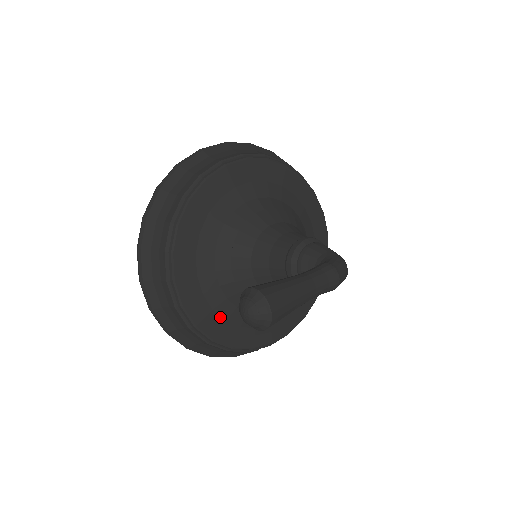
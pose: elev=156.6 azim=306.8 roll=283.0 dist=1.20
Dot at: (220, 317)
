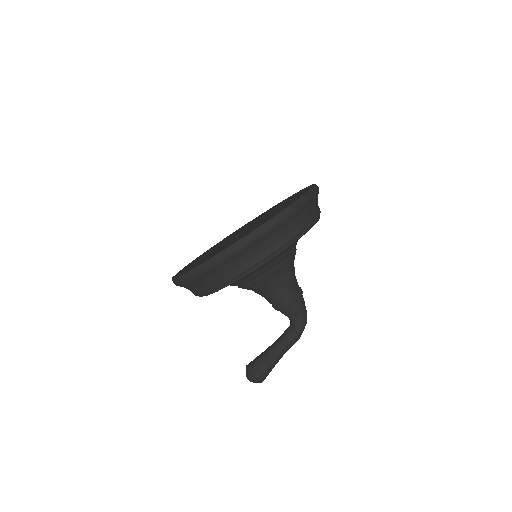
Dot at: occluded
